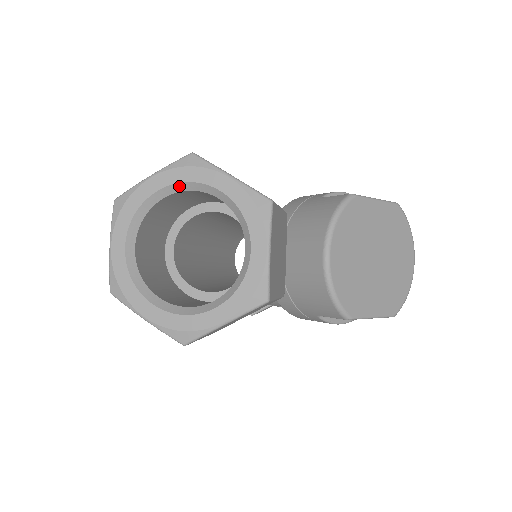
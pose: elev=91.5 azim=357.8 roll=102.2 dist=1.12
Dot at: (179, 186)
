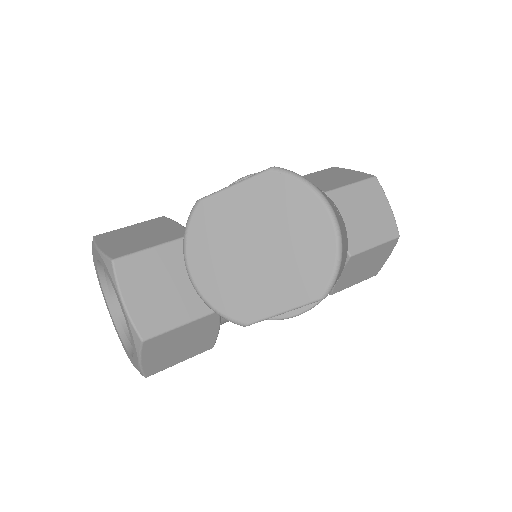
Dot at: (99, 264)
